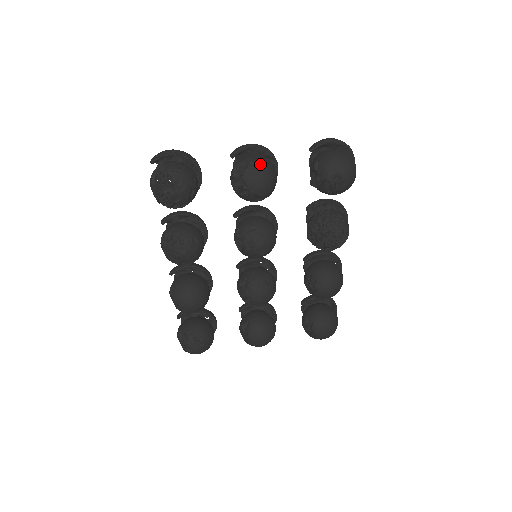
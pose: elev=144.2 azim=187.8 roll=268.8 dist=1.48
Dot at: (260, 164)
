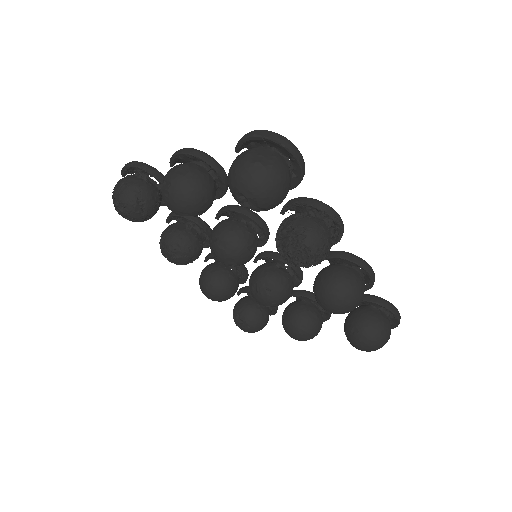
Dot at: (171, 182)
